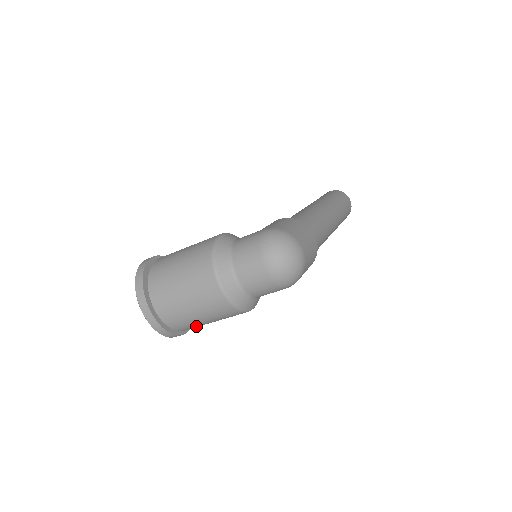
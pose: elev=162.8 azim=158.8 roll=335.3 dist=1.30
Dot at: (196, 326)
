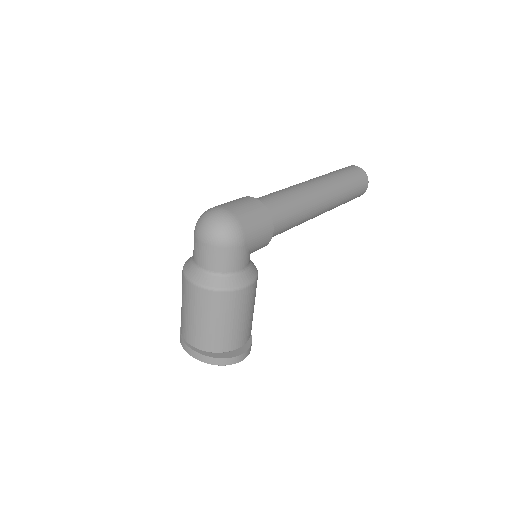
Dot at: (231, 337)
